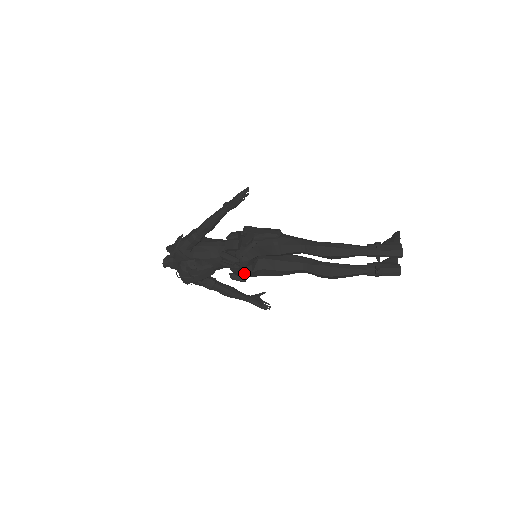
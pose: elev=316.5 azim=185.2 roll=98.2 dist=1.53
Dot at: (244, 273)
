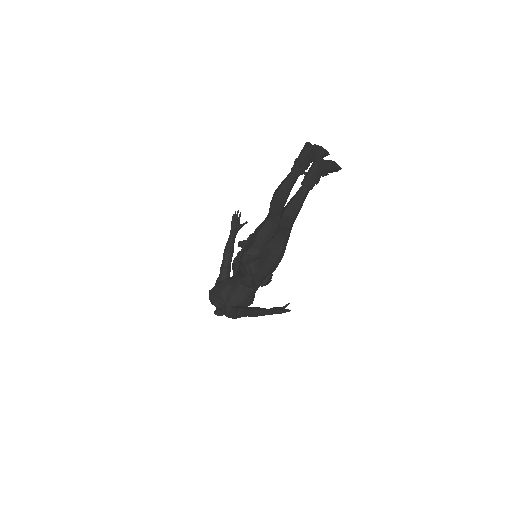
Dot at: (246, 270)
